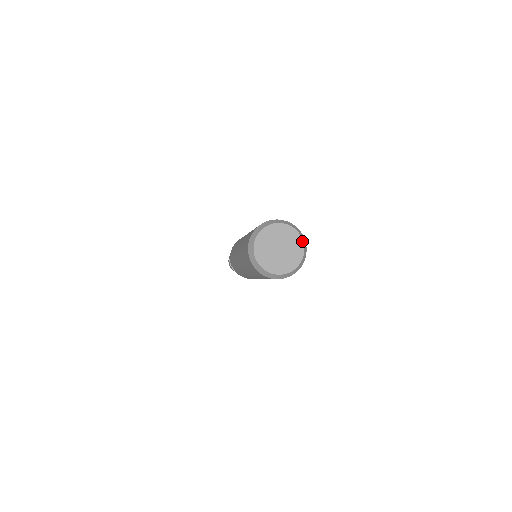
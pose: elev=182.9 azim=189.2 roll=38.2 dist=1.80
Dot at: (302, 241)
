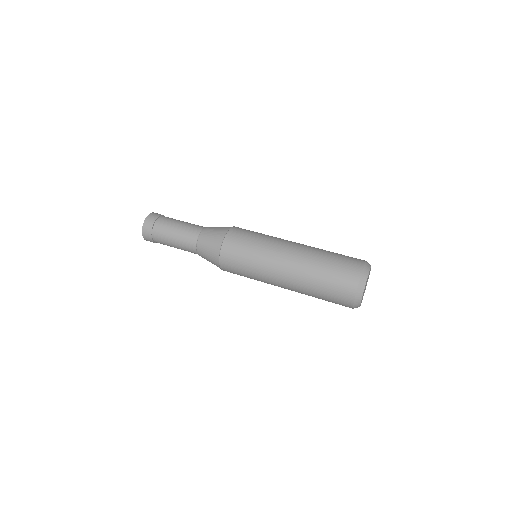
Dot at: occluded
